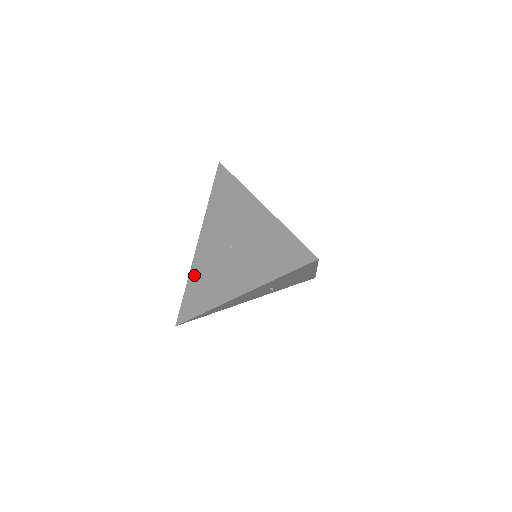
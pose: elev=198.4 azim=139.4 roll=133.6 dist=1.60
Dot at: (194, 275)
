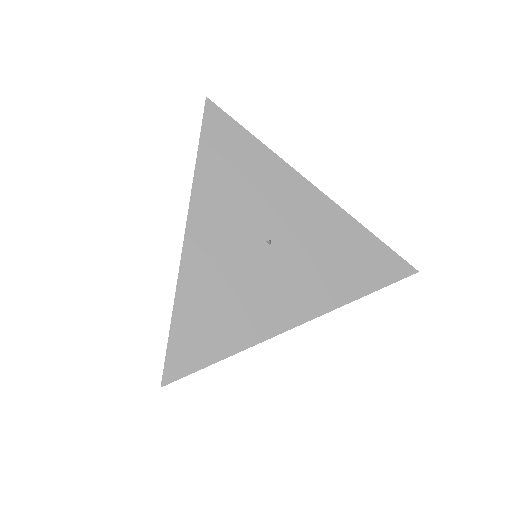
Dot at: occluded
